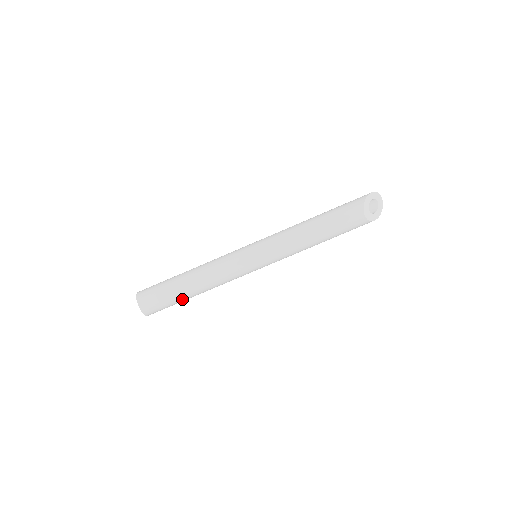
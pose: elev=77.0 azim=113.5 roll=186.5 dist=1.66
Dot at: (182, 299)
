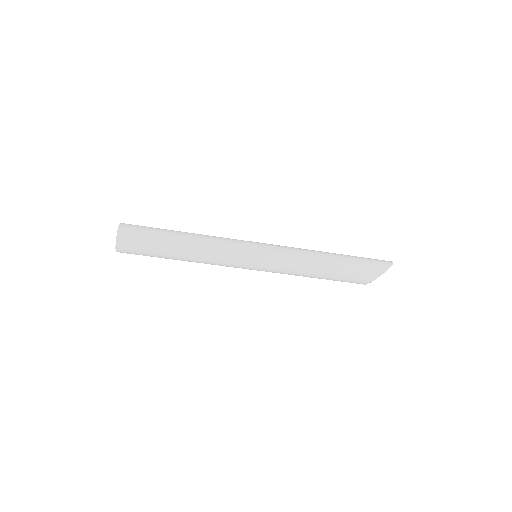
Dot at: occluded
